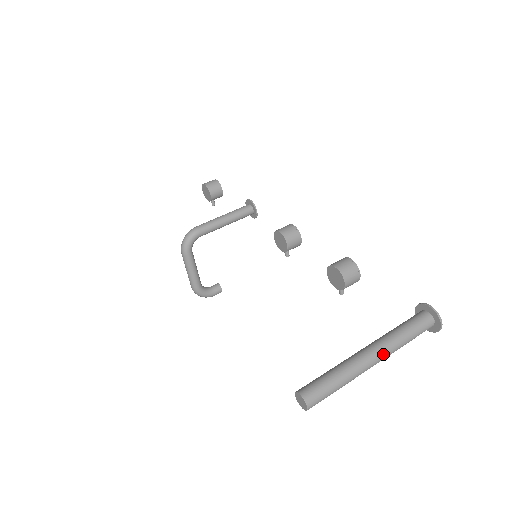
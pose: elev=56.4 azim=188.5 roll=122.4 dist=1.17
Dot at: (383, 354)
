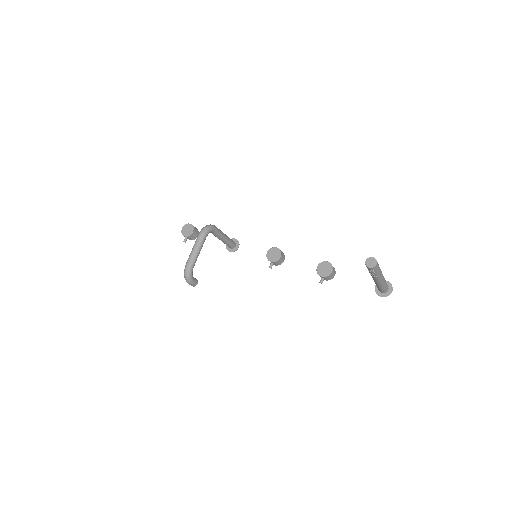
Dot at: (384, 278)
